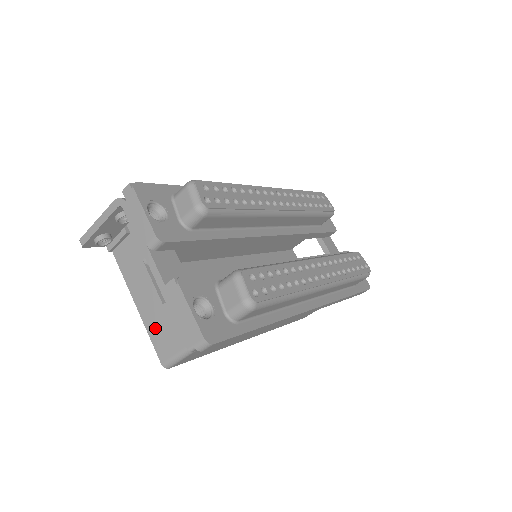
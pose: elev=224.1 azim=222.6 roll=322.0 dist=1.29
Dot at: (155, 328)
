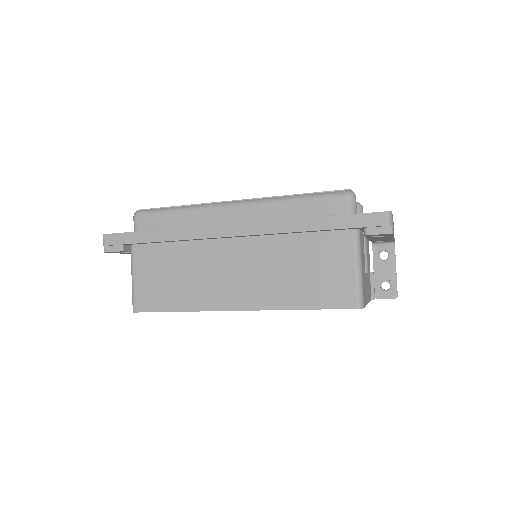
Dot at: occluded
